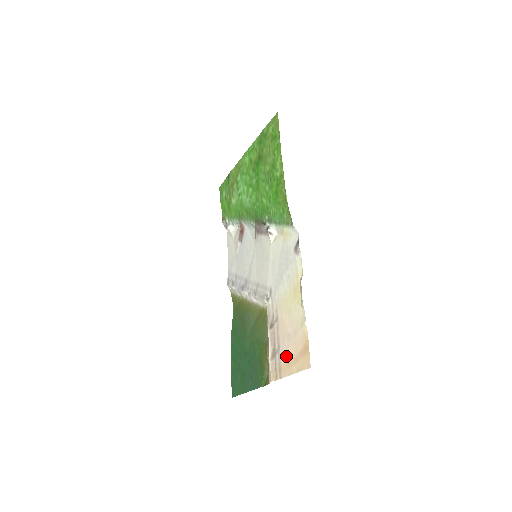
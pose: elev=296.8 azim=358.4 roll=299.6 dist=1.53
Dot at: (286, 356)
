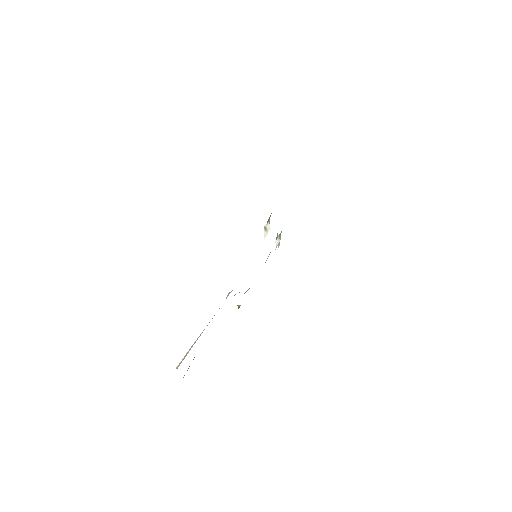
Dot at: occluded
